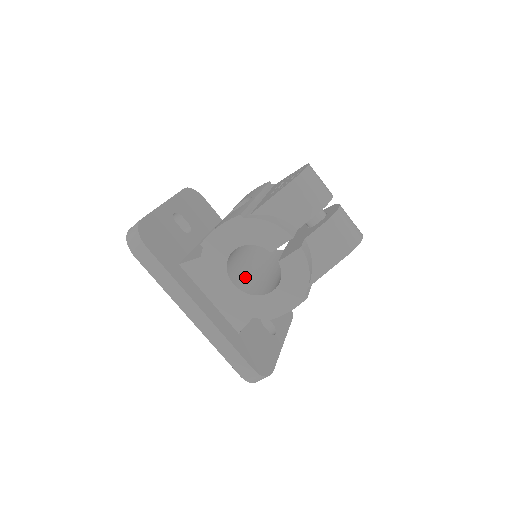
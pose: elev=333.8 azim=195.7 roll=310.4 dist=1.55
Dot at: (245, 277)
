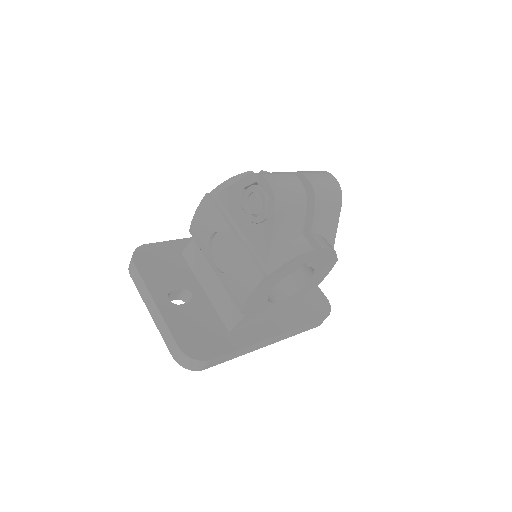
Dot at: occluded
